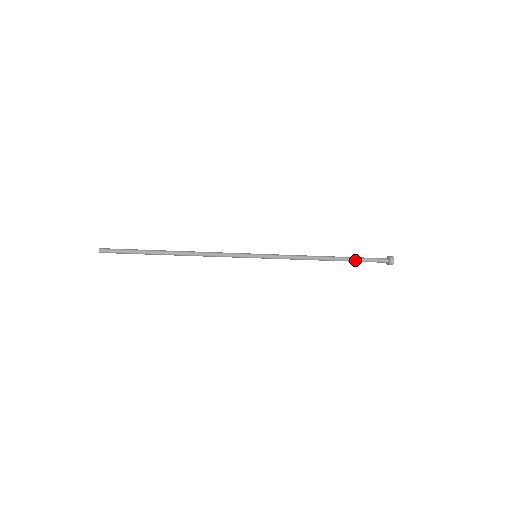
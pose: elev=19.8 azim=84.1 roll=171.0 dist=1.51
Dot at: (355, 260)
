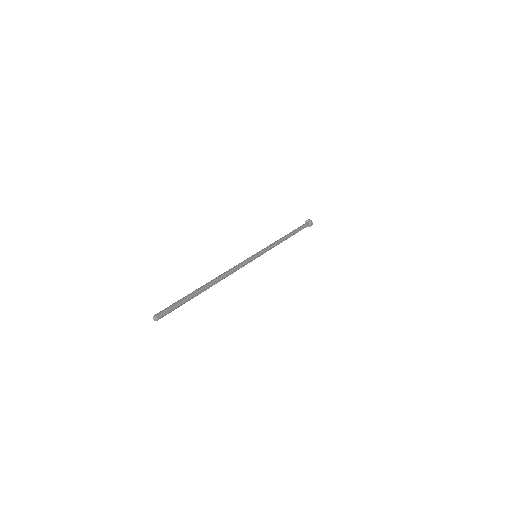
Dot at: (298, 231)
